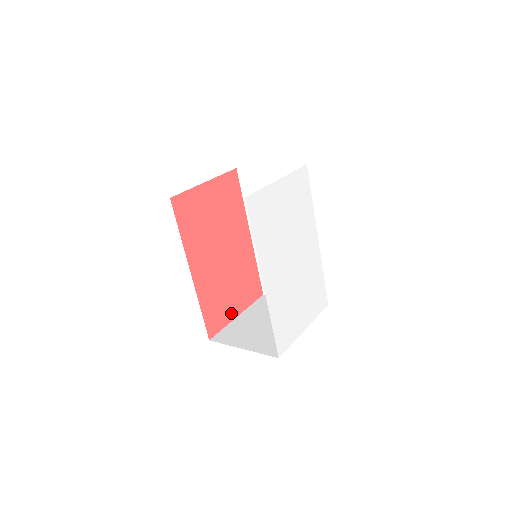
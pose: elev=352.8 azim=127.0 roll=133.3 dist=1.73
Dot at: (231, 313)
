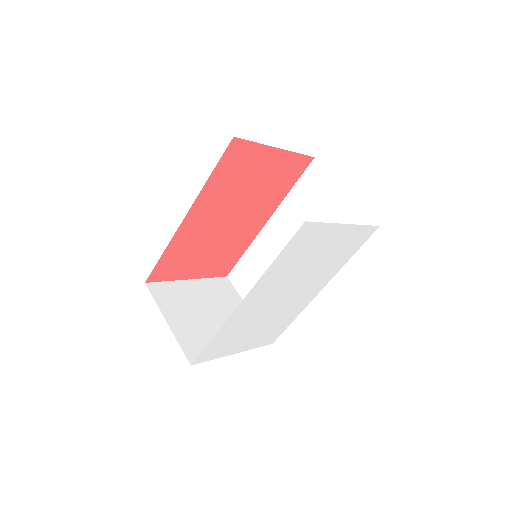
Dot at: (186, 273)
